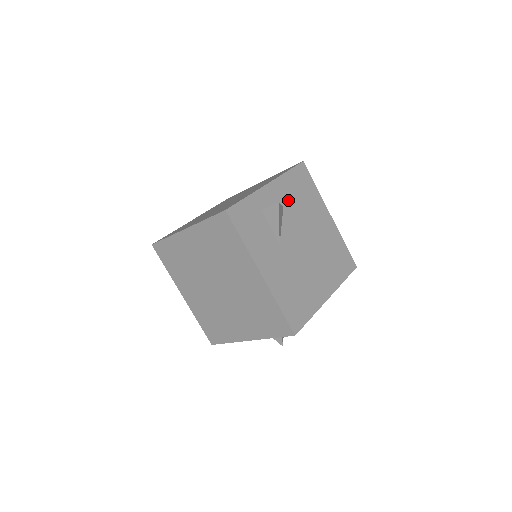
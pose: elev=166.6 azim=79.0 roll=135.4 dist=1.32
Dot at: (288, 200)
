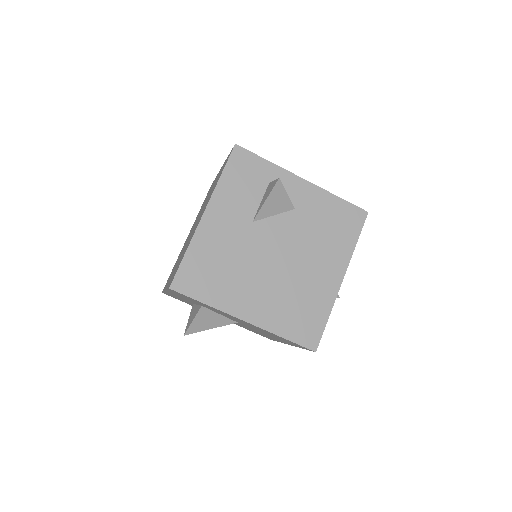
Dot at: (308, 212)
